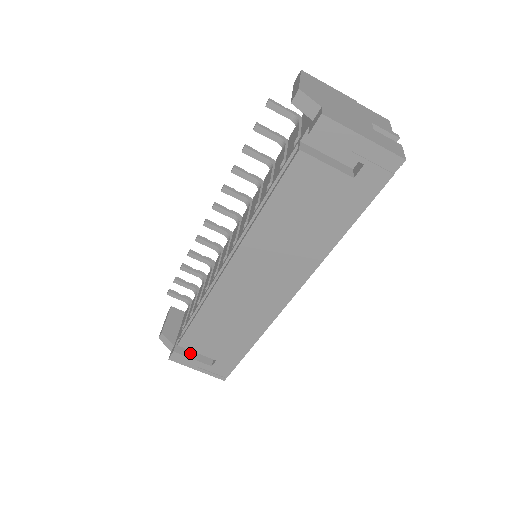
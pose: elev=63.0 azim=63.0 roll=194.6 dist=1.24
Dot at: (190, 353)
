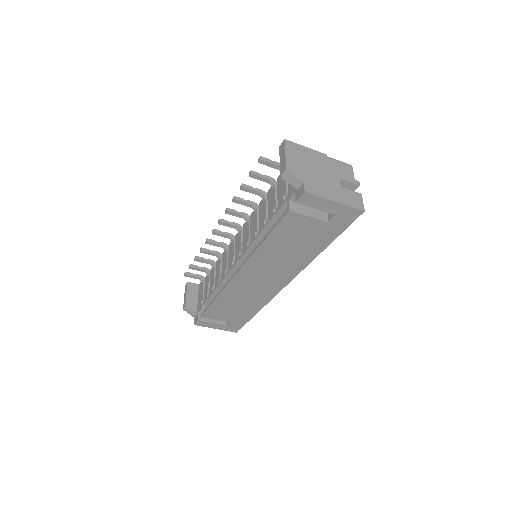
Dot at: (210, 319)
